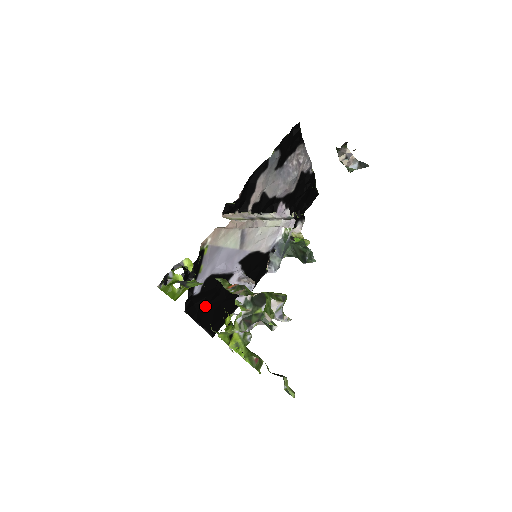
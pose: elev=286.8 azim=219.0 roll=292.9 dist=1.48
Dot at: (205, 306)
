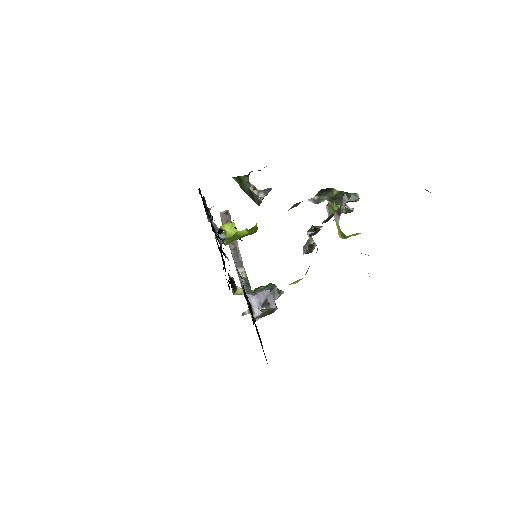
Dot at: occluded
